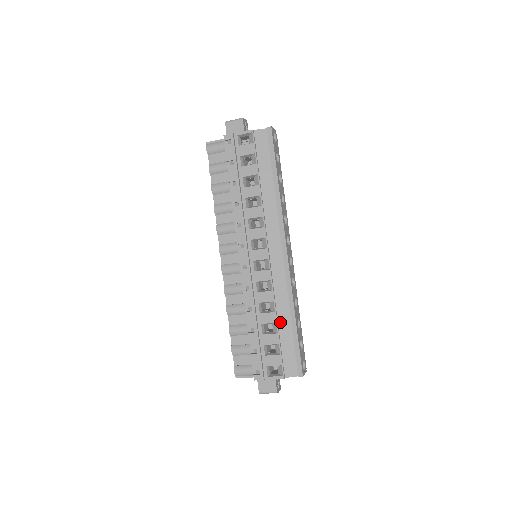
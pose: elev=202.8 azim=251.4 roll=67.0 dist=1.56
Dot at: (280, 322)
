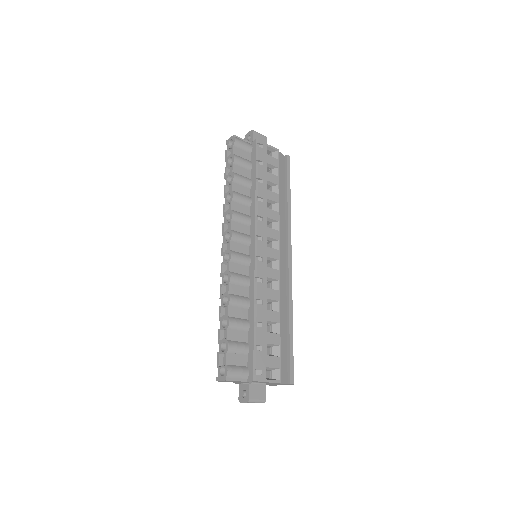
Dot at: (280, 324)
